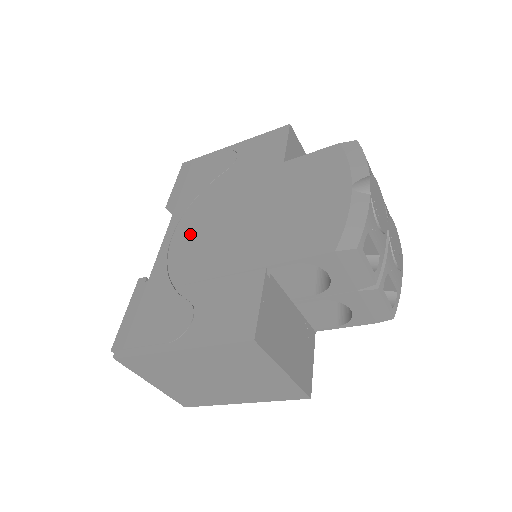
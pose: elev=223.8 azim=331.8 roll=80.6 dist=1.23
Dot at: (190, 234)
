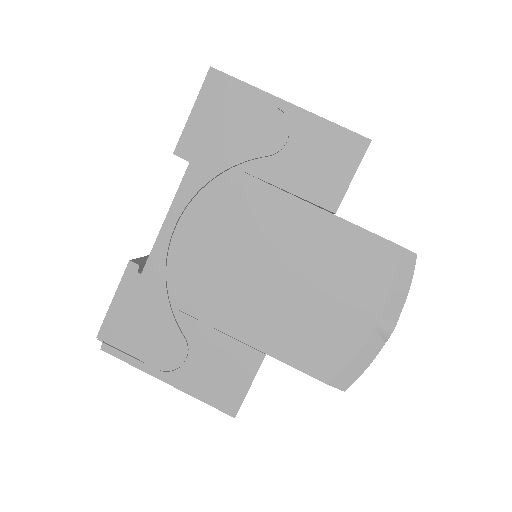
Dot at: (199, 240)
